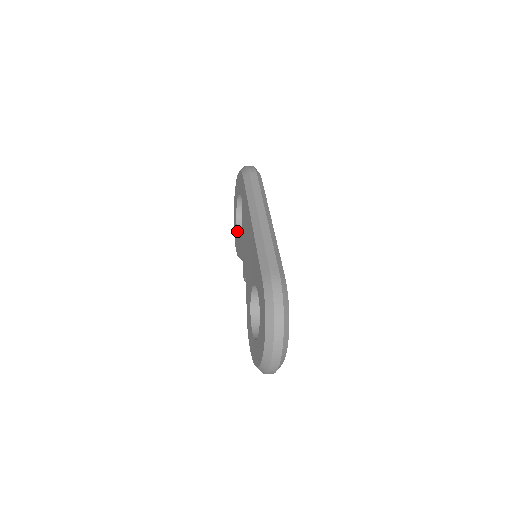
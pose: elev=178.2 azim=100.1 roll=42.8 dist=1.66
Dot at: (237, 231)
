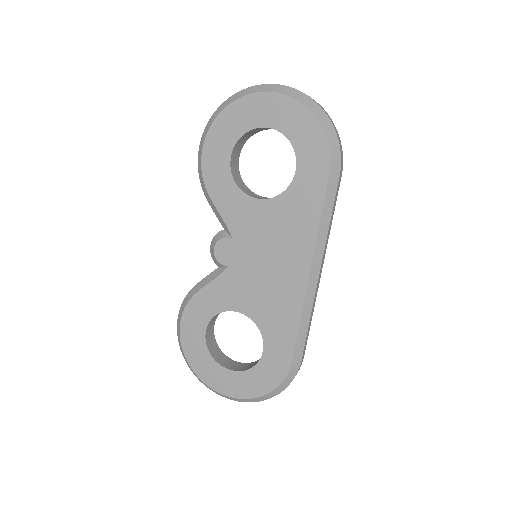
Dot at: (231, 158)
